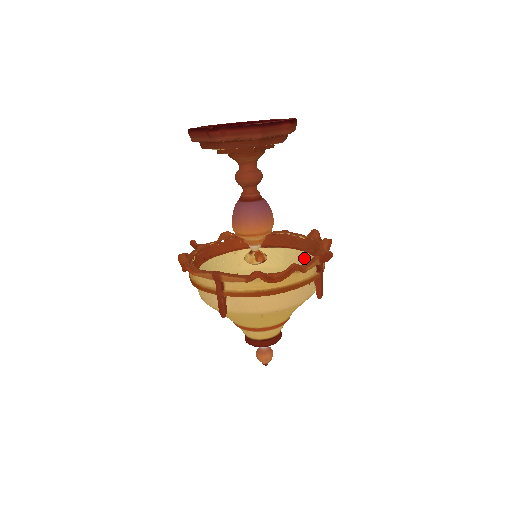
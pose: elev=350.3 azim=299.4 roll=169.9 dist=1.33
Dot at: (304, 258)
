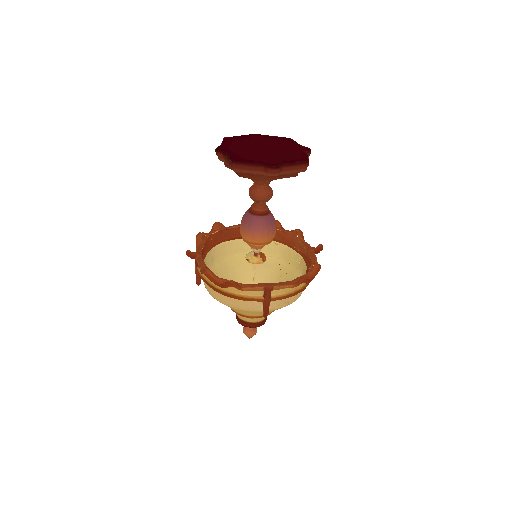
Dot at: (268, 245)
